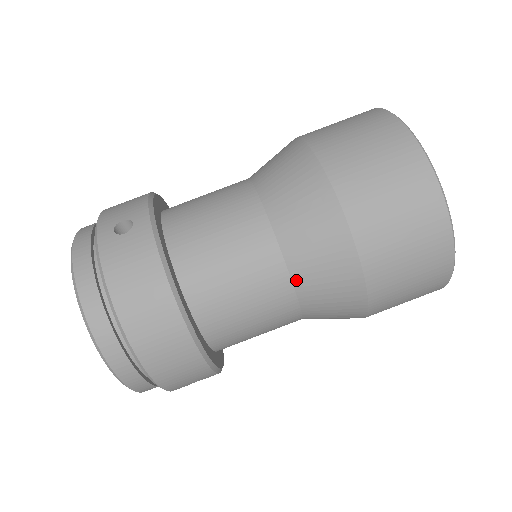
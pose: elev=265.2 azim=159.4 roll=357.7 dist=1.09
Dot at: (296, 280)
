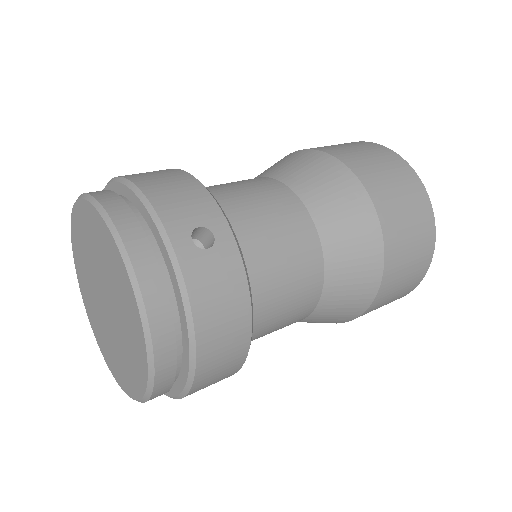
Dot at: (321, 304)
